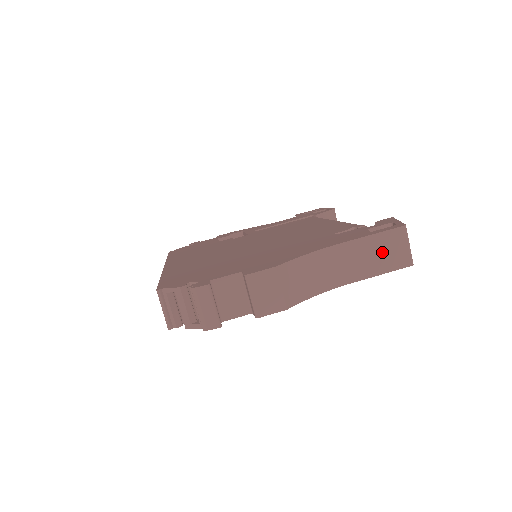
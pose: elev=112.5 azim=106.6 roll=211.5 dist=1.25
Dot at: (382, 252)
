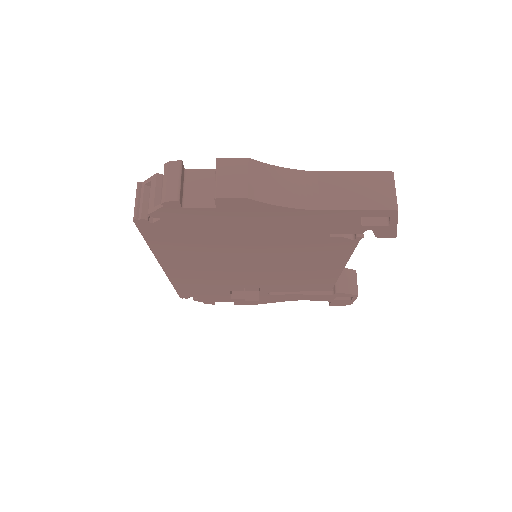
Dot at: (364, 190)
